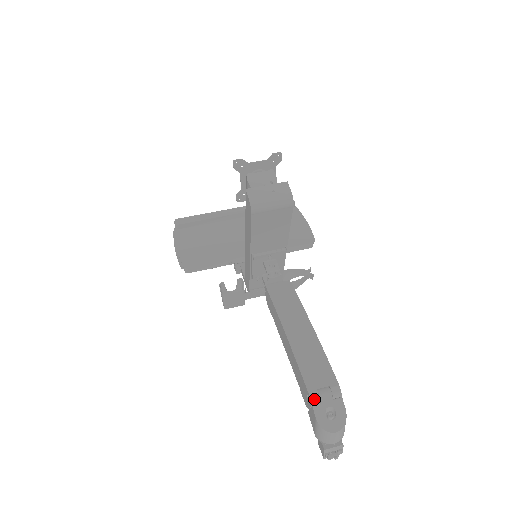
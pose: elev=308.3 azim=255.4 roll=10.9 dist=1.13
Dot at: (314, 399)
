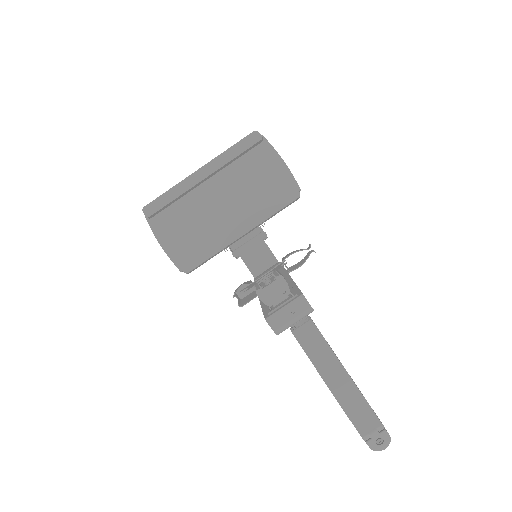
Dot at: (367, 439)
